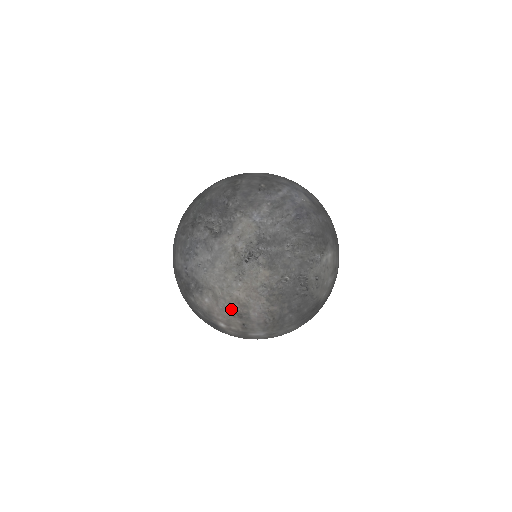
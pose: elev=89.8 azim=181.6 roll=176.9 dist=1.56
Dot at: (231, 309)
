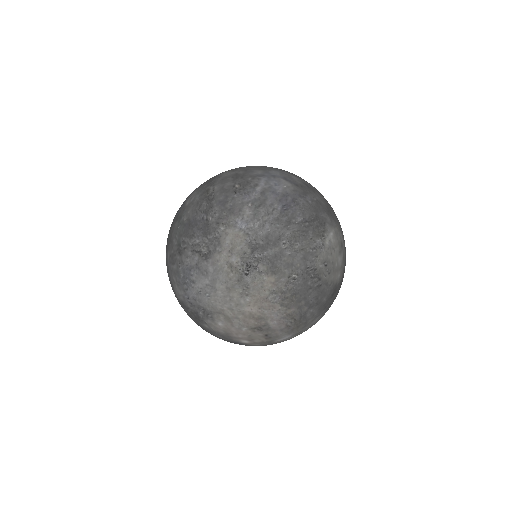
Dot at: (248, 325)
